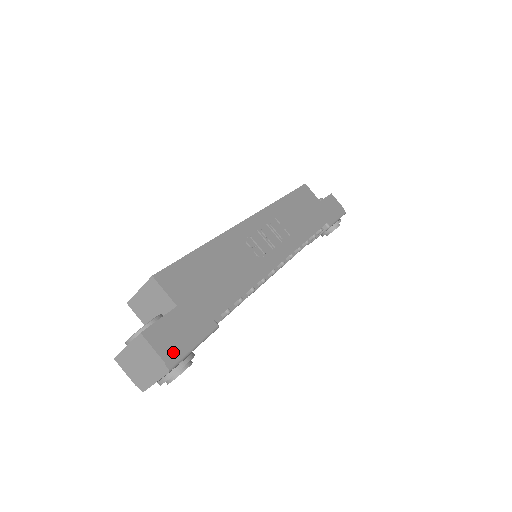
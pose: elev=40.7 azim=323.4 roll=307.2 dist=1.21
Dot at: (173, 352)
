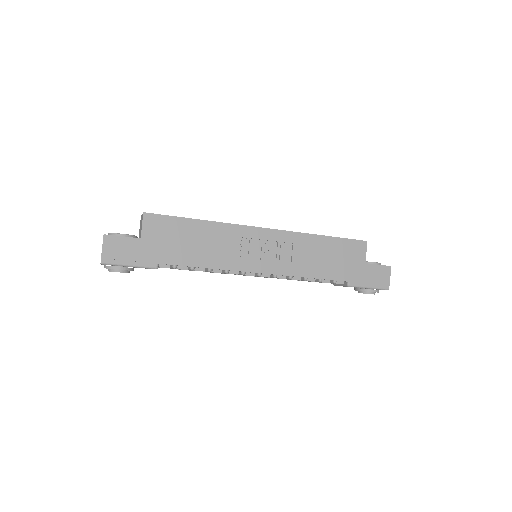
Dot at: (111, 257)
